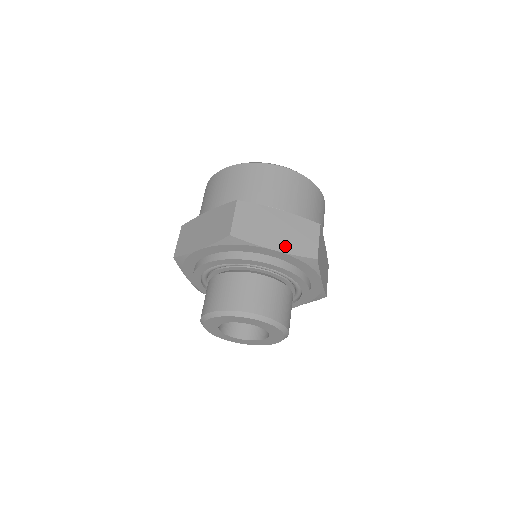
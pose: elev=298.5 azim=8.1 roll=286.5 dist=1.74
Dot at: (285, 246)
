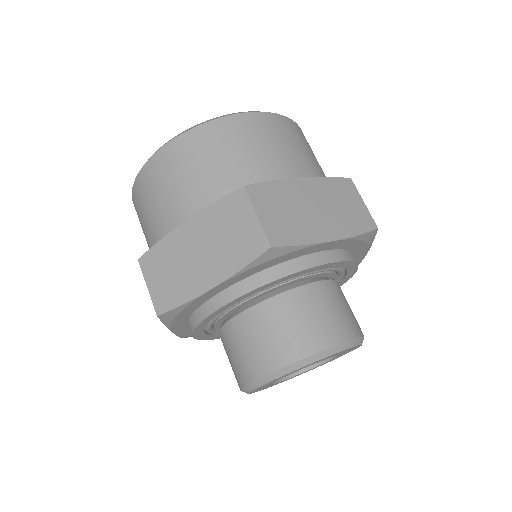
Dot at: (338, 228)
